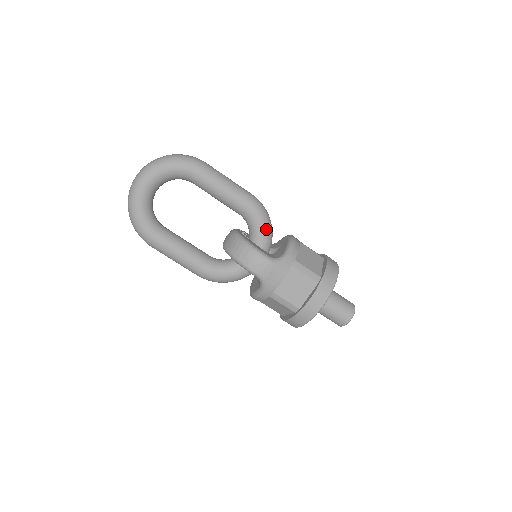
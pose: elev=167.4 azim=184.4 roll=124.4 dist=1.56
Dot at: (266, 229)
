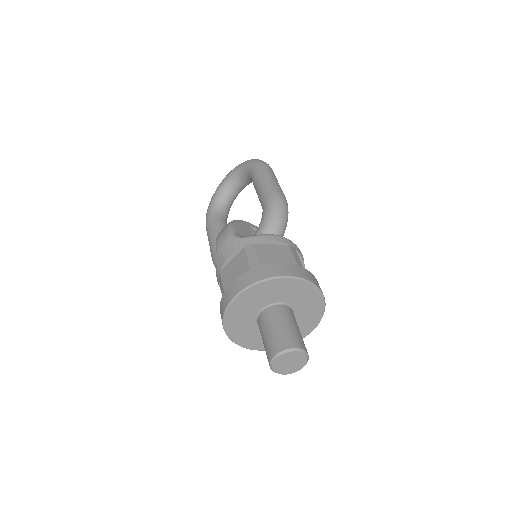
Dot at: (267, 222)
